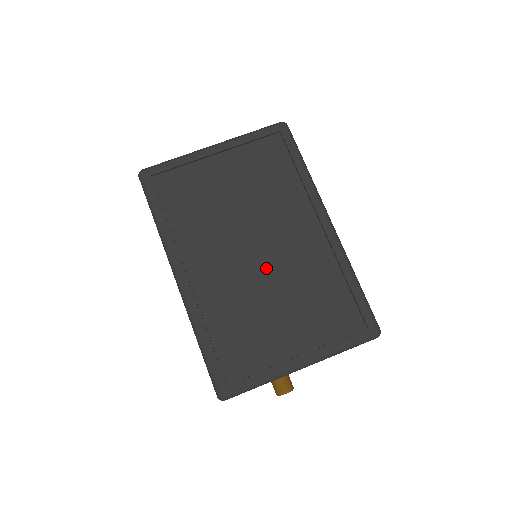
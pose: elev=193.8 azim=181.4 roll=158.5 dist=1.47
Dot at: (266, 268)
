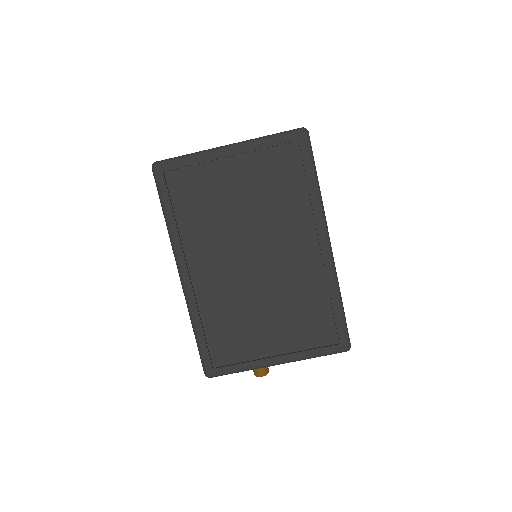
Dot at: (261, 278)
